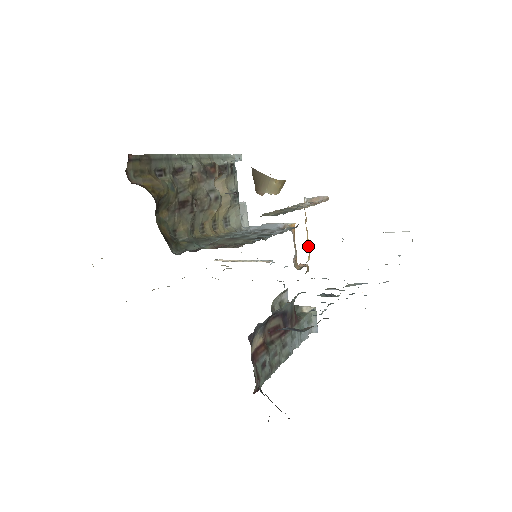
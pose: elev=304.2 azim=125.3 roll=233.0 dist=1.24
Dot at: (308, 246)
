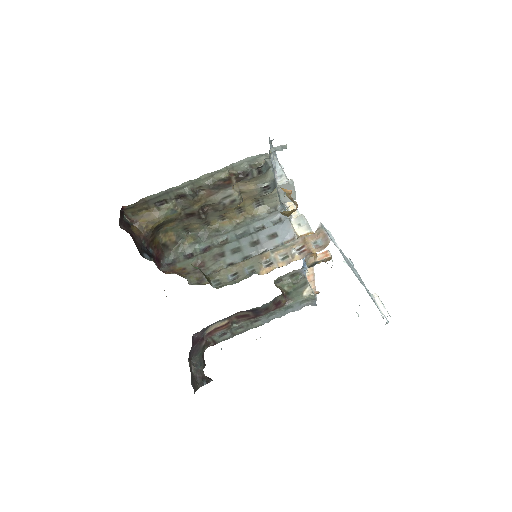
Dot at: occluded
